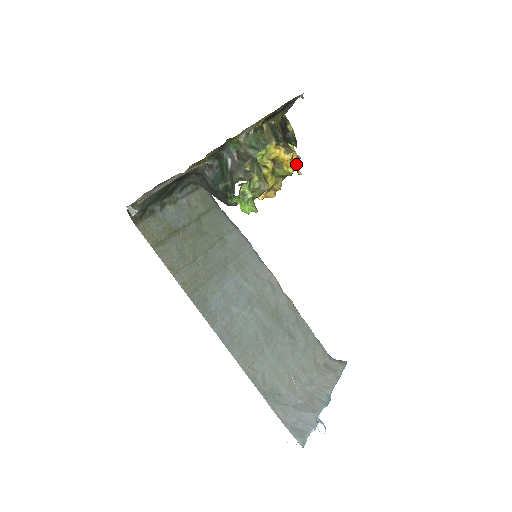
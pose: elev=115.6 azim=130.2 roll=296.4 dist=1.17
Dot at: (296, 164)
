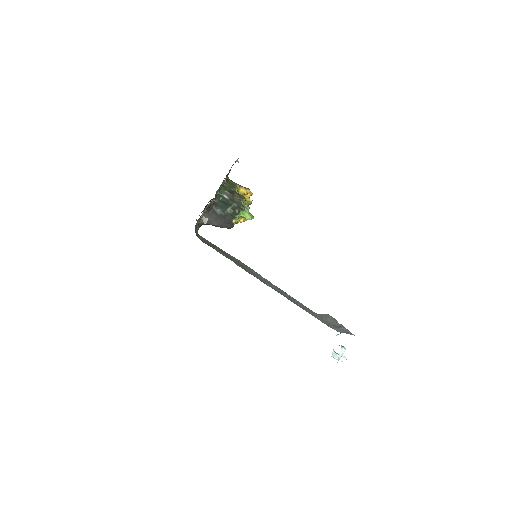
Dot at: occluded
